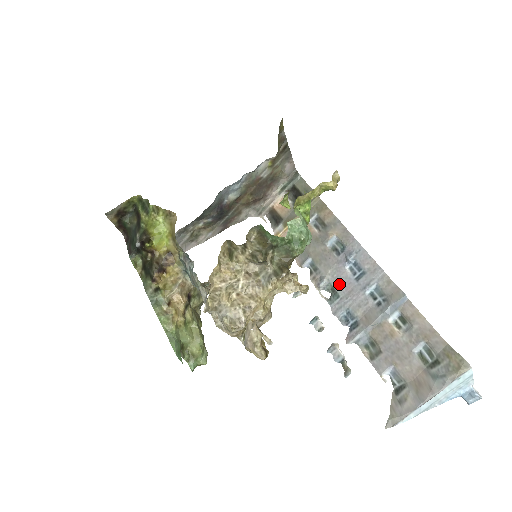
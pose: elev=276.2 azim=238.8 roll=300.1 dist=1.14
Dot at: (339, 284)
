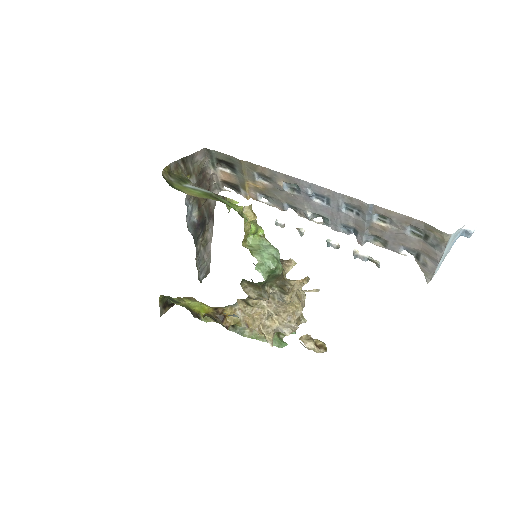
Dot at: (320, 212)
